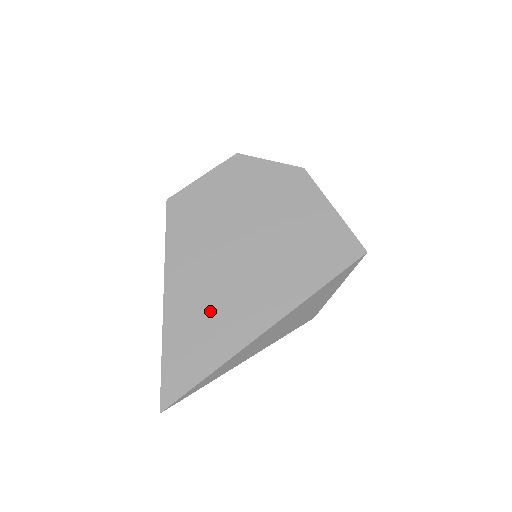
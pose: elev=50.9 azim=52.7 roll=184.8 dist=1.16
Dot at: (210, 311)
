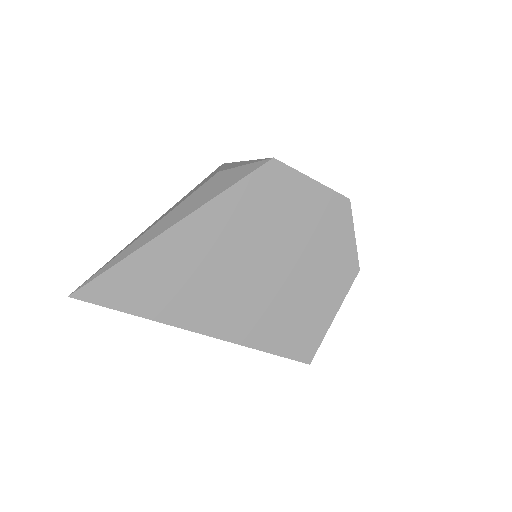
Dot at: (190, 276)
